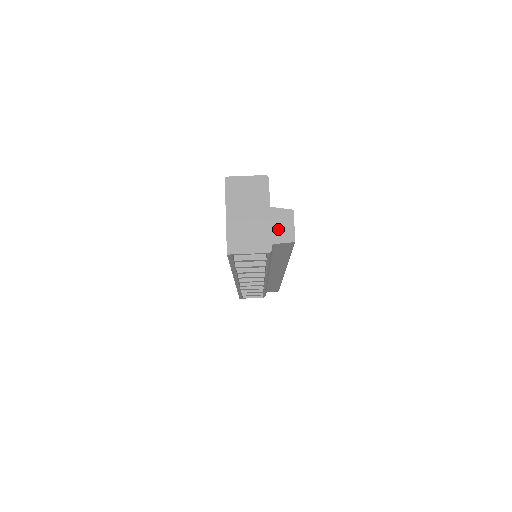
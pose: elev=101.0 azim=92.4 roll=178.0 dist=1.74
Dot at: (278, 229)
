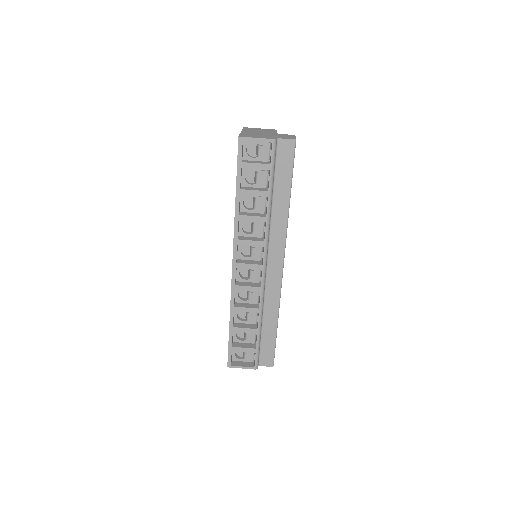
Dot at: (282, 137)
